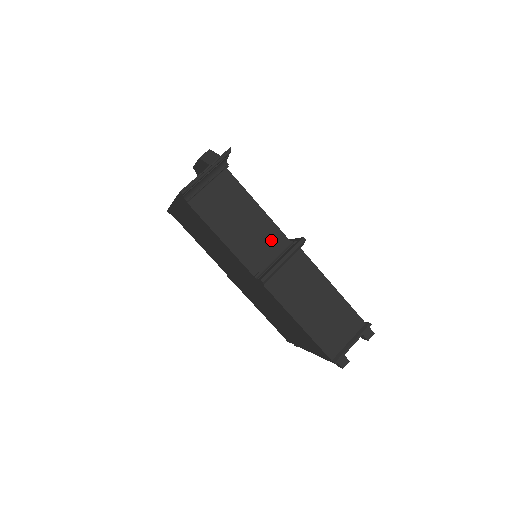
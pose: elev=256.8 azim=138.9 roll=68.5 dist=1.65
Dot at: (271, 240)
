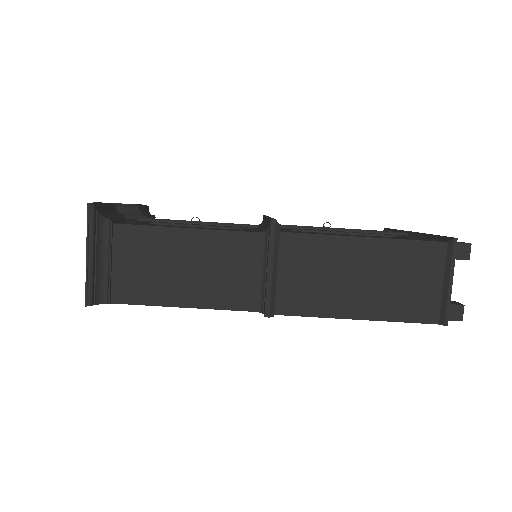
Dot at: (239, 254)
